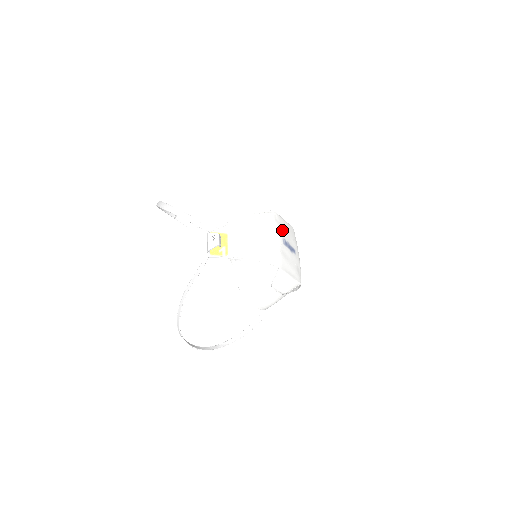
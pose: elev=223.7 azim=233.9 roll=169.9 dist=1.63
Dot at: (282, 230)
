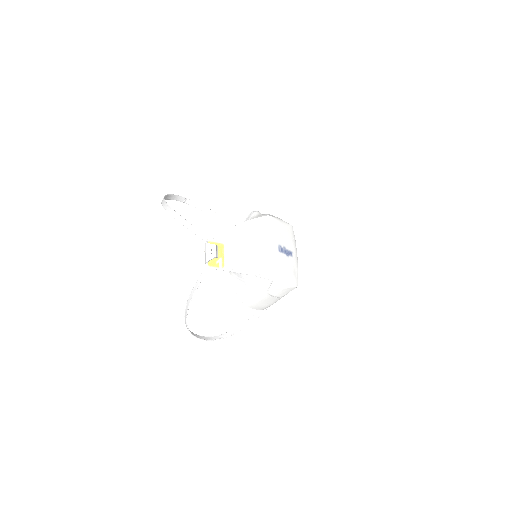
Dot at: (277, 236)
